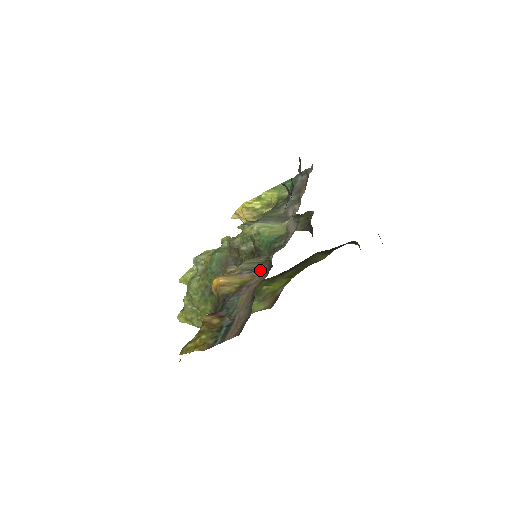
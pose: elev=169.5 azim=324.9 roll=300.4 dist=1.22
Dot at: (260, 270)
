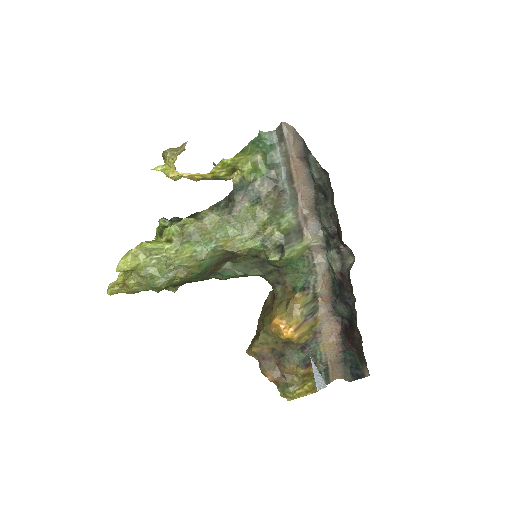
Dot at: (317, 310)
